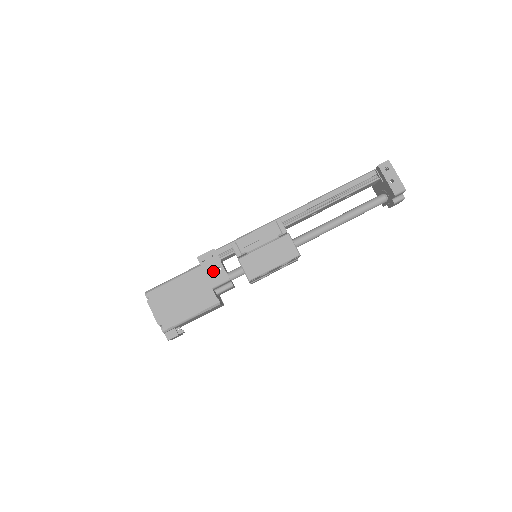
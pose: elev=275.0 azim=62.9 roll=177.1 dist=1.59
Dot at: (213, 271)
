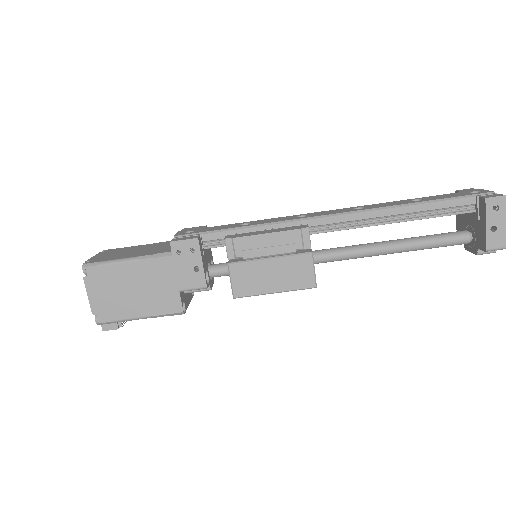
Dot at: (187, 269)
